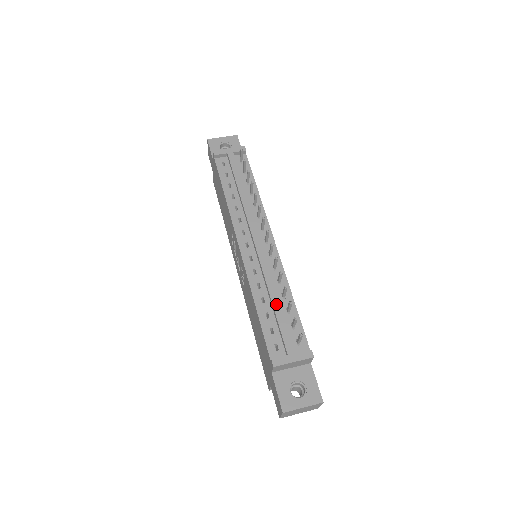
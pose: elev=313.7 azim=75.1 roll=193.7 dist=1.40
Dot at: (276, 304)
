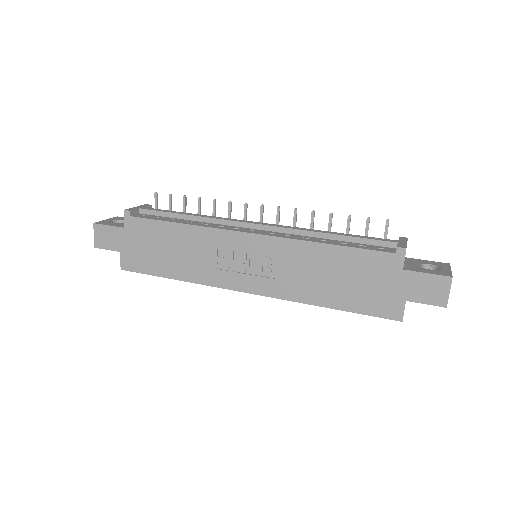
Dot at: (337, 233)
